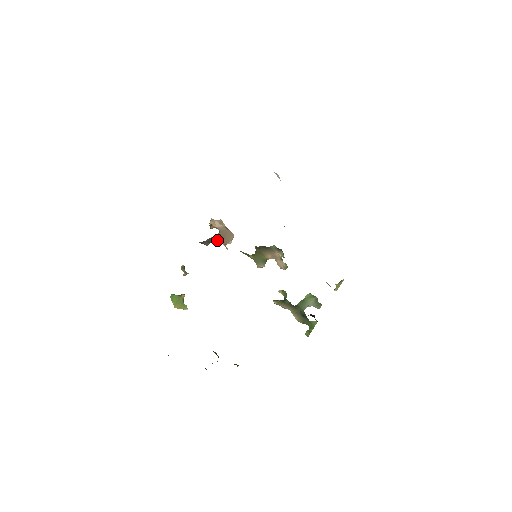
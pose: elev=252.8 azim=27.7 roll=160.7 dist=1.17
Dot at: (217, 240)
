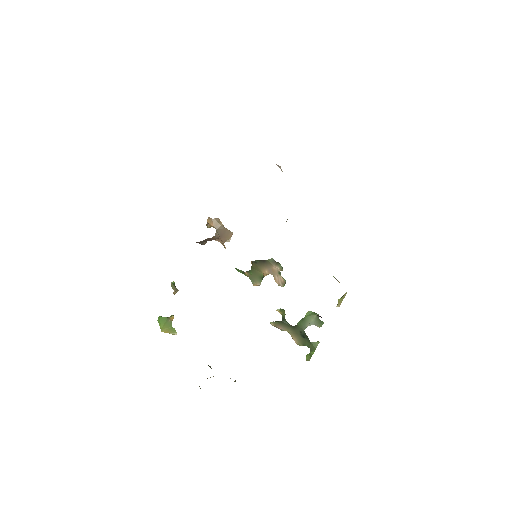
Dot at: (214, 239)
